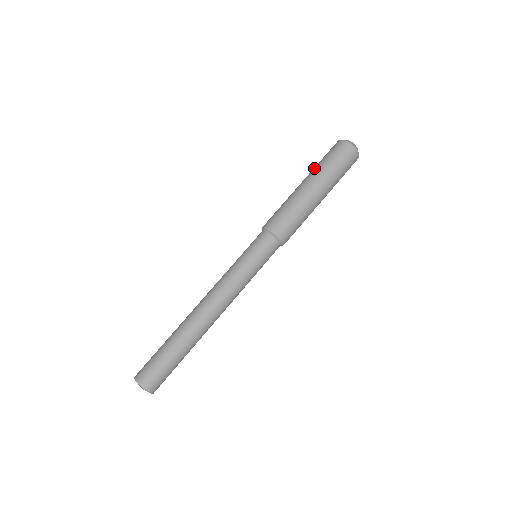
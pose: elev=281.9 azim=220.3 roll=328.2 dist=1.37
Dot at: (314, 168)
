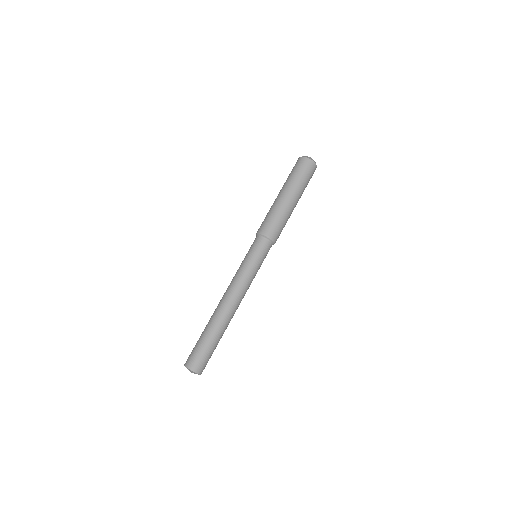
Dot at: (284, 183)
